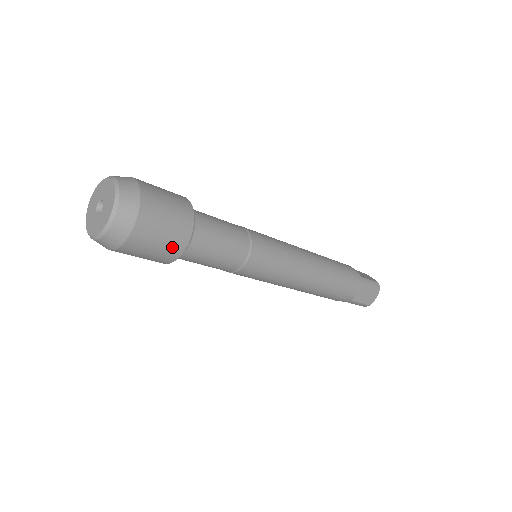
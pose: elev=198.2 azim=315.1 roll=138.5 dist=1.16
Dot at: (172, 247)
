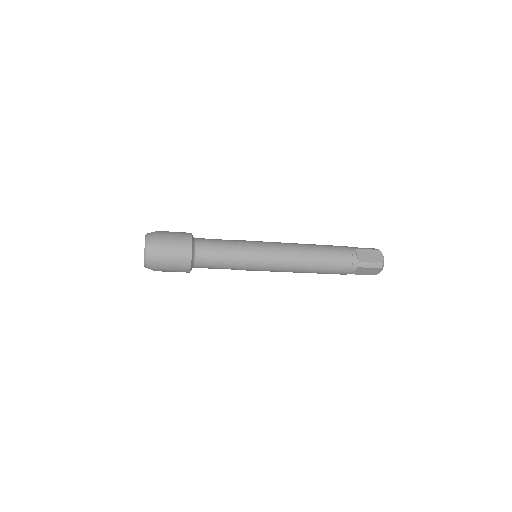
Dot at: (182, 271)
